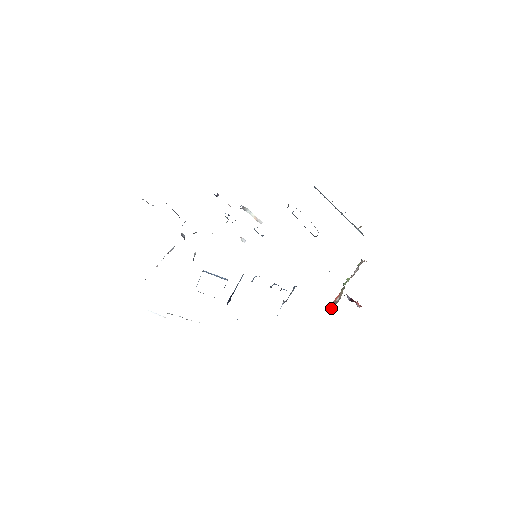
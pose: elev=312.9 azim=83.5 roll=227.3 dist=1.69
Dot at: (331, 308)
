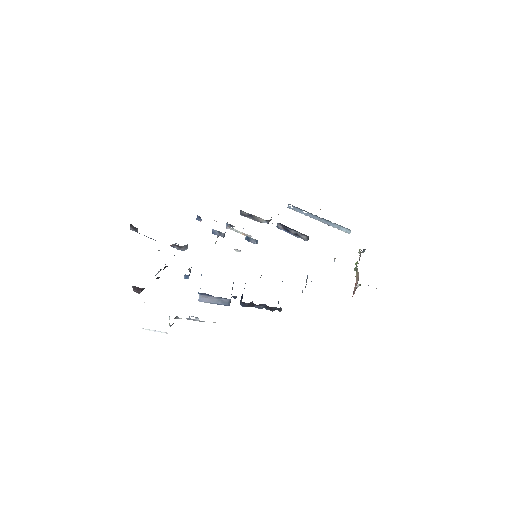
Dot at: (355, 290)
